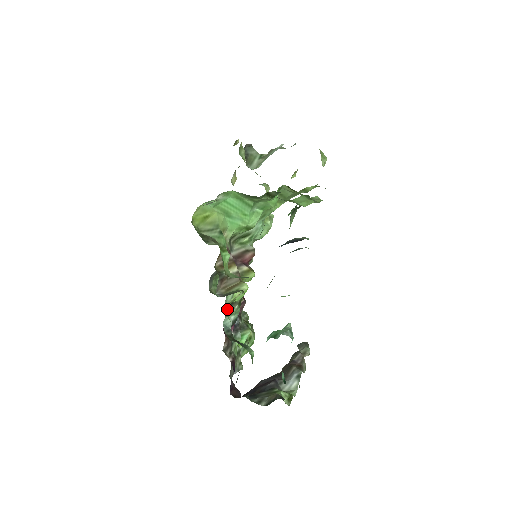
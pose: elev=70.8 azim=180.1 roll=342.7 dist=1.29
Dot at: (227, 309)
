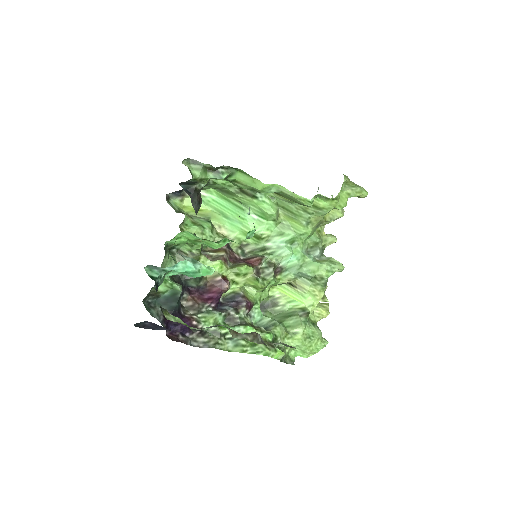
Dot at: (177, 257)
